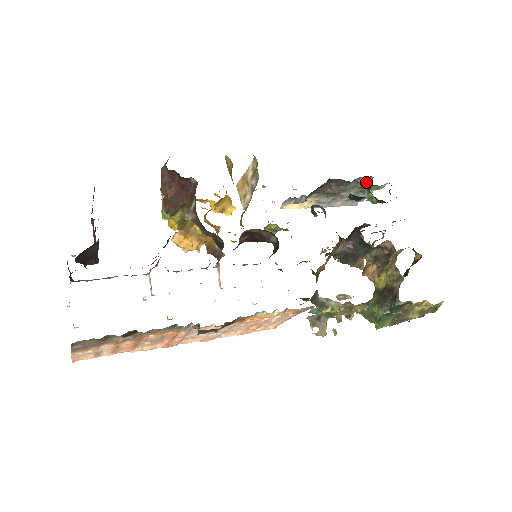
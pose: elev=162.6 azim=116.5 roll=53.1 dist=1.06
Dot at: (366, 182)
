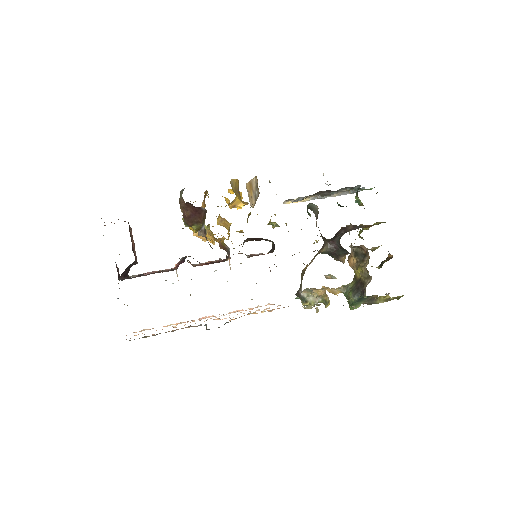
Dot at: (355, 188)
